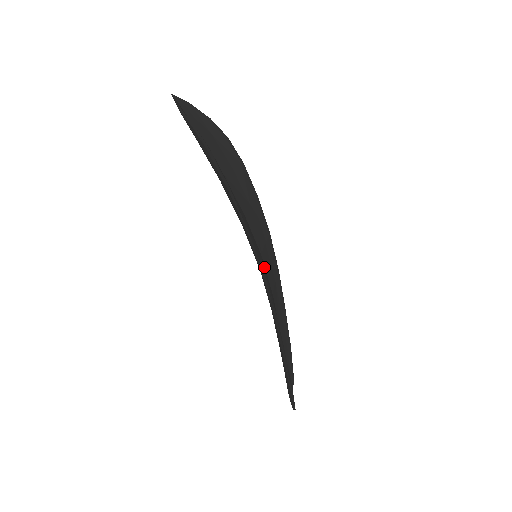
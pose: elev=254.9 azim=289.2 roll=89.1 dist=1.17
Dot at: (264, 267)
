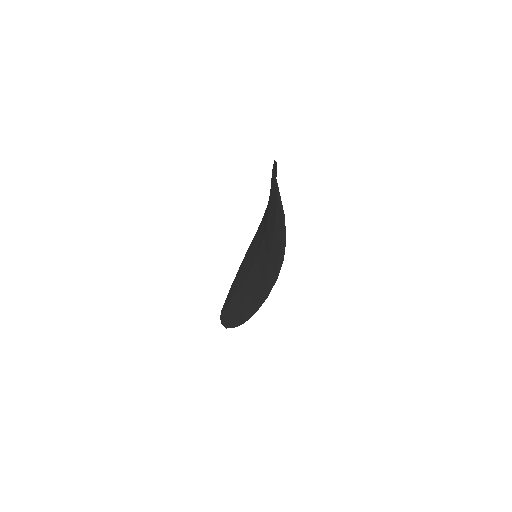
Dot at: occluded
